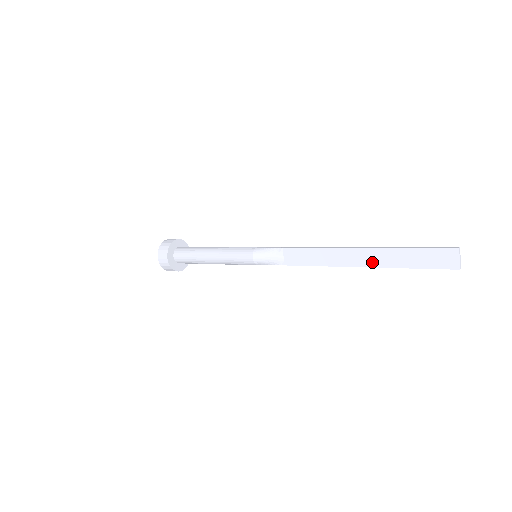
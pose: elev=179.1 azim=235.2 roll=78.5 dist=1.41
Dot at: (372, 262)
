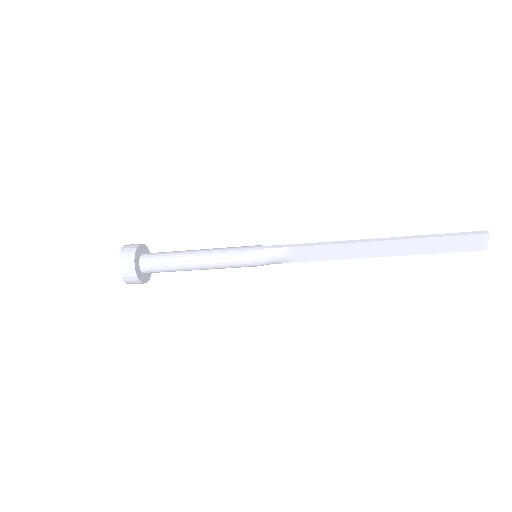
Dot at: (398, 251)
